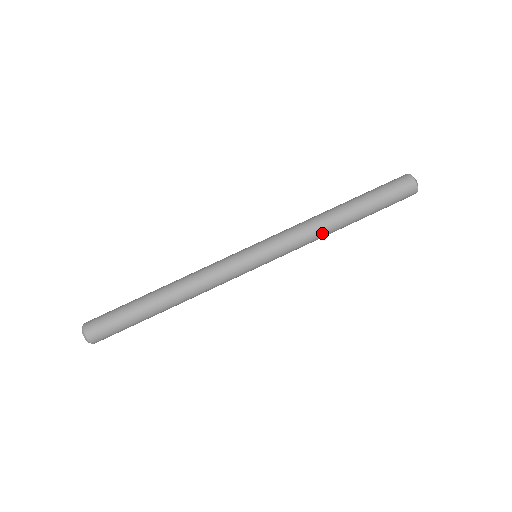
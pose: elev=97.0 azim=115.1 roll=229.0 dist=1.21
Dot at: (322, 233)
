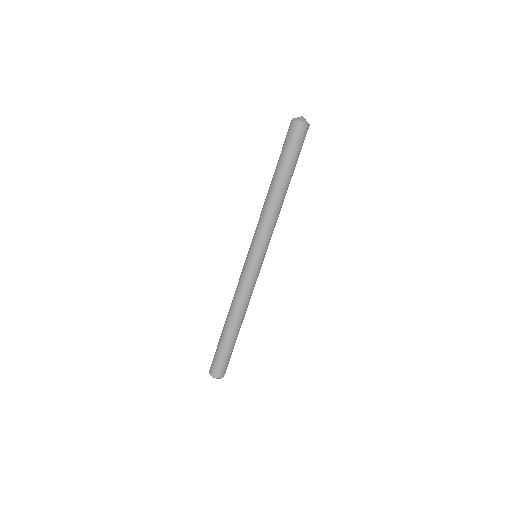
Dot at: (272, 207)
